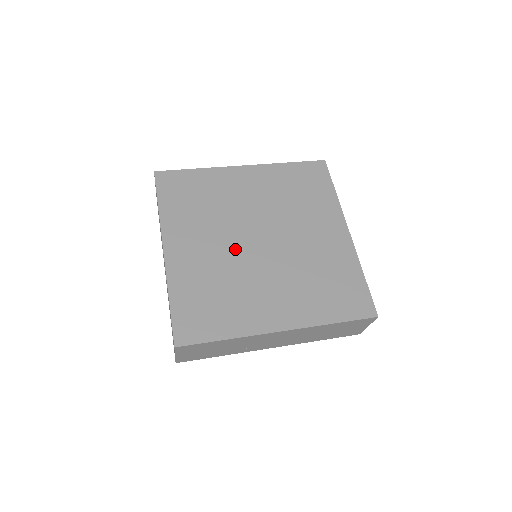
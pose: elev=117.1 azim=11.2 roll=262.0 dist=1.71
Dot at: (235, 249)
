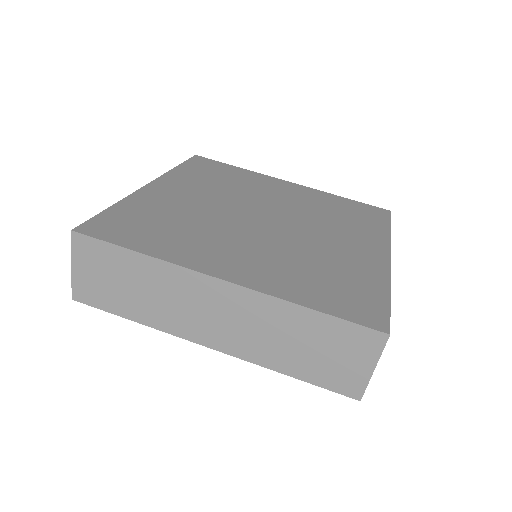
Dot at: (264, 235)
